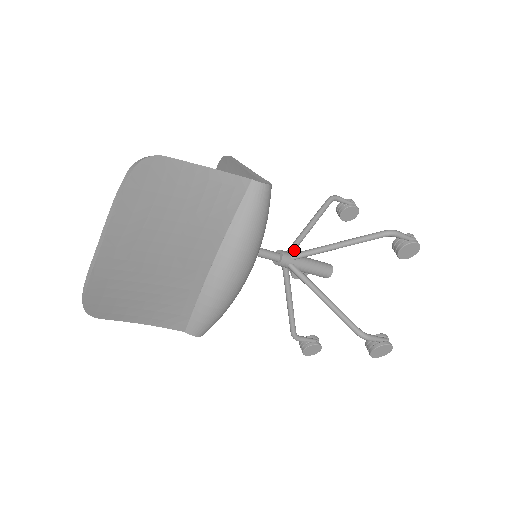
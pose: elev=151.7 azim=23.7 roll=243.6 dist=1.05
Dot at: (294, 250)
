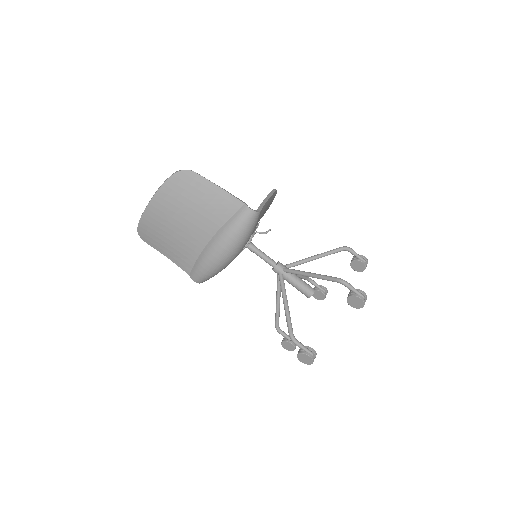
Dot at: (290, 267)
